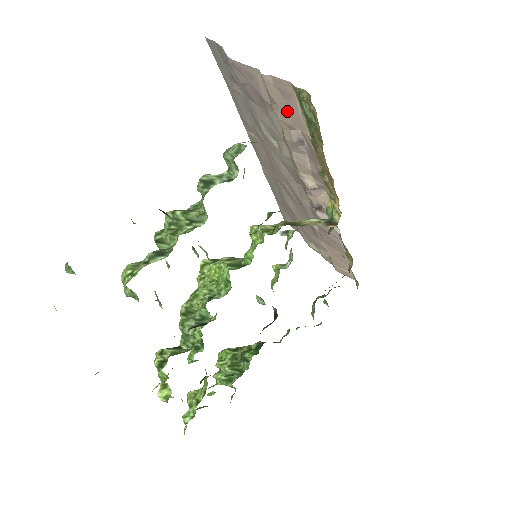
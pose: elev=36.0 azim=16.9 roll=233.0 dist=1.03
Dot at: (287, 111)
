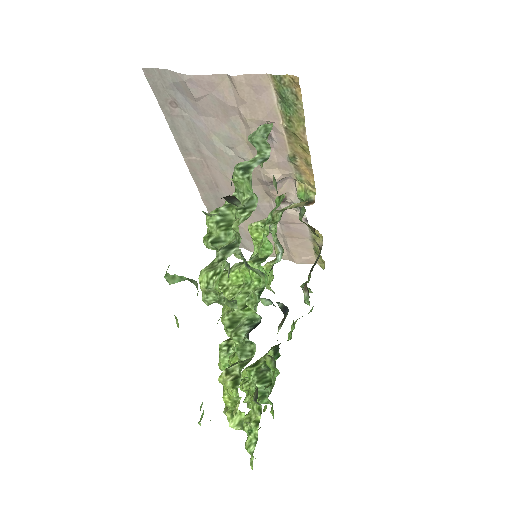
Dot at: (258, 106)
